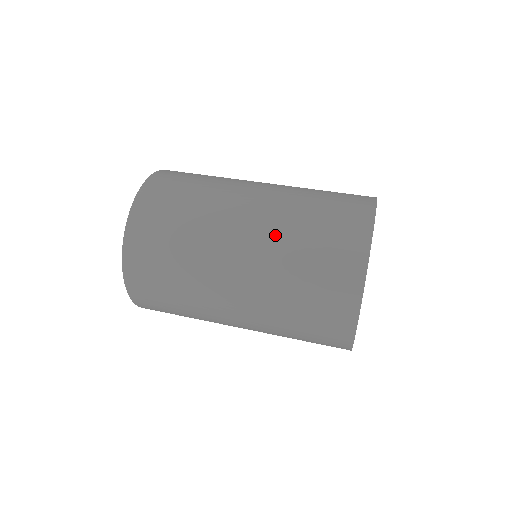
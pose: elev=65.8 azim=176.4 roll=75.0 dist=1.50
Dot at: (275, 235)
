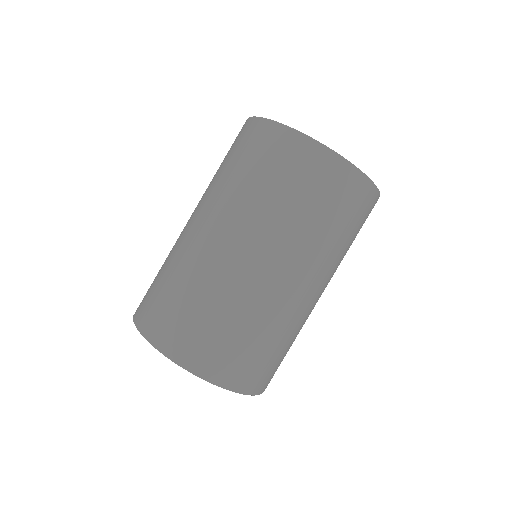
Dot at: (212, 195)
